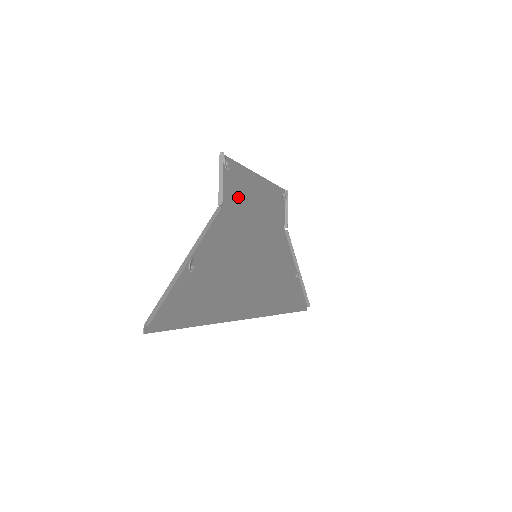
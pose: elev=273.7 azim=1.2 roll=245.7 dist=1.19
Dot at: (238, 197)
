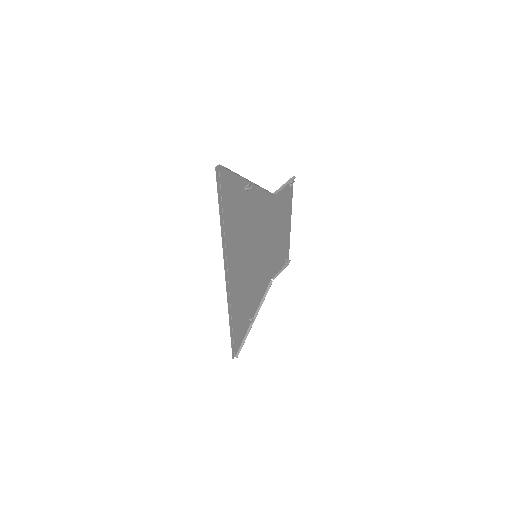
Dot at: (279, 211)
